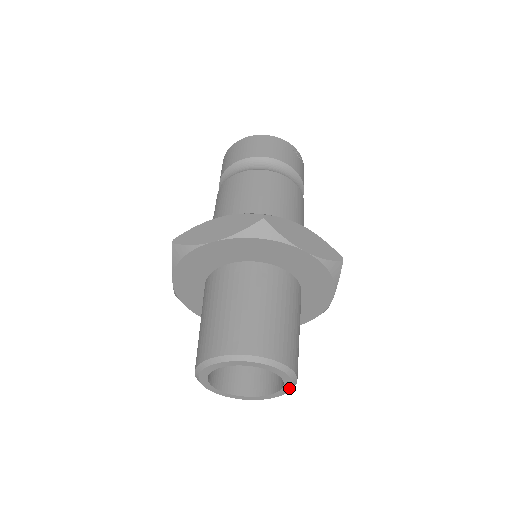
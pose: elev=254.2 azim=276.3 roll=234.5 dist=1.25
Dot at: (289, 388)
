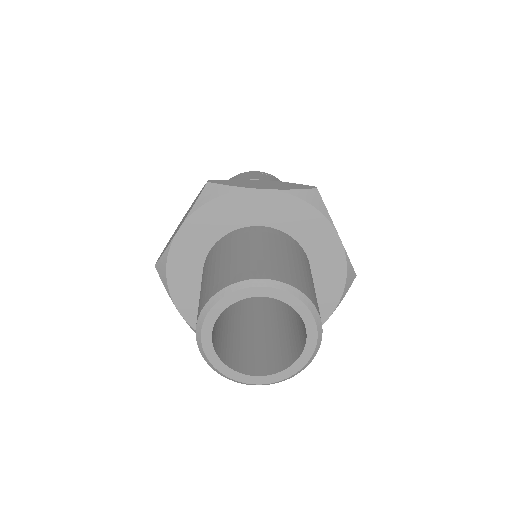
Dot at: (312, 321)
